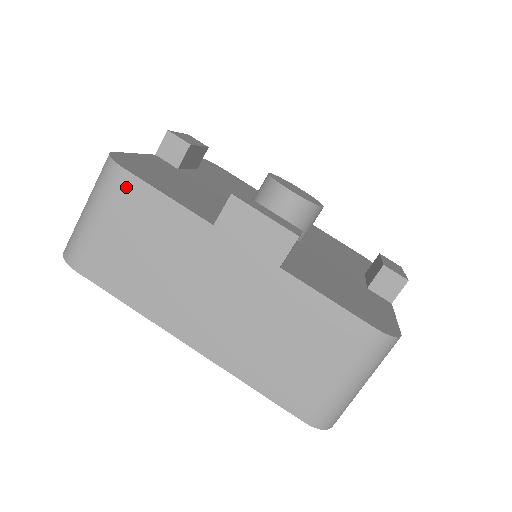
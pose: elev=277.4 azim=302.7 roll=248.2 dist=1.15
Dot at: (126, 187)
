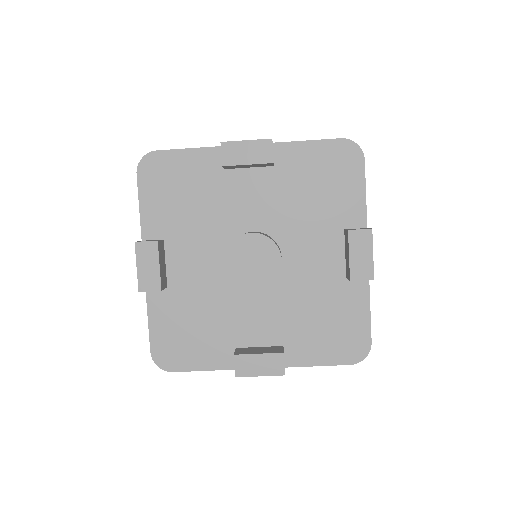
Dot at: occluded
